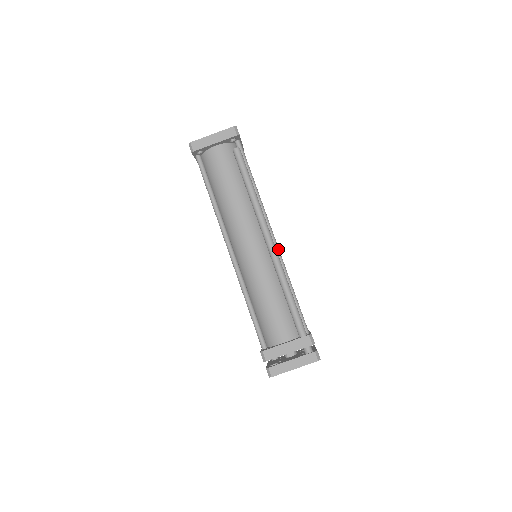
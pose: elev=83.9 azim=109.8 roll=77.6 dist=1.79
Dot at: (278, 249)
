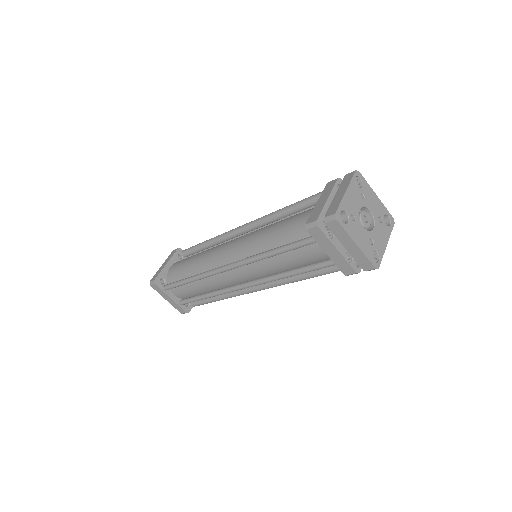
Dot at: occluded
